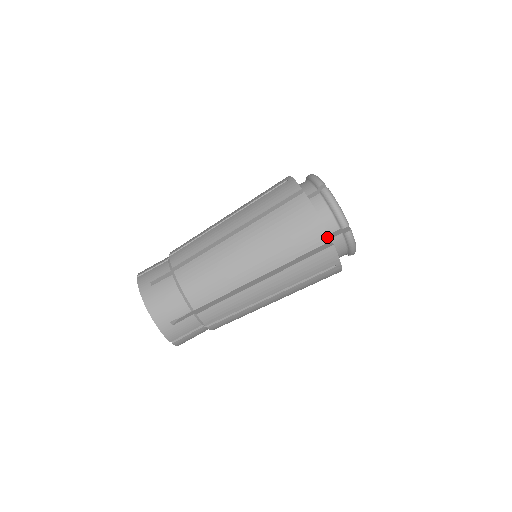
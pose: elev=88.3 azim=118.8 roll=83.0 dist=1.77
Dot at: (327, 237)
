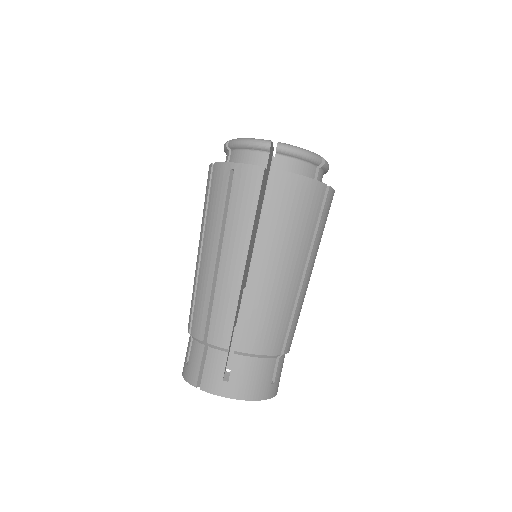
Dot at: (323, 186)
